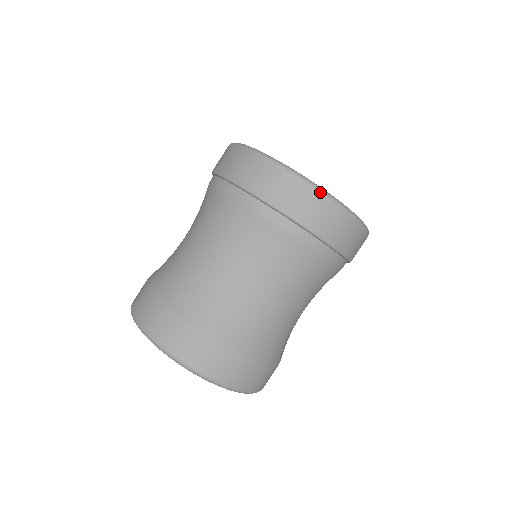
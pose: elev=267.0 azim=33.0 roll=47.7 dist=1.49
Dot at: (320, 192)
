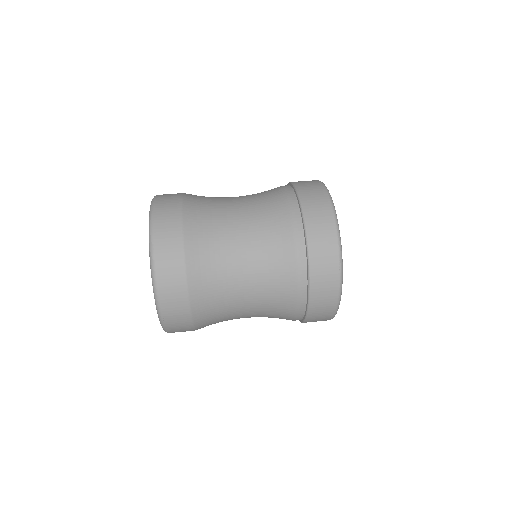
Dot at: (337, 236)
